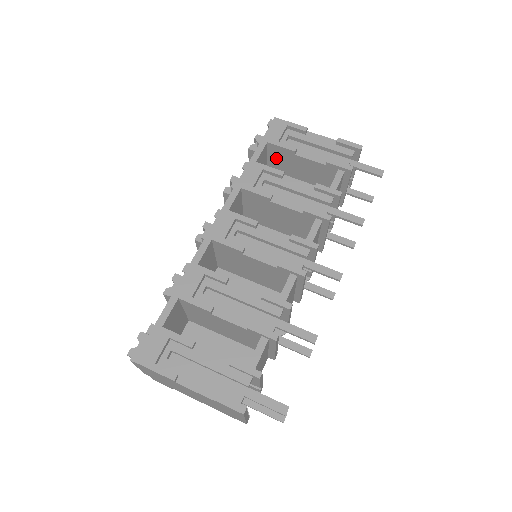
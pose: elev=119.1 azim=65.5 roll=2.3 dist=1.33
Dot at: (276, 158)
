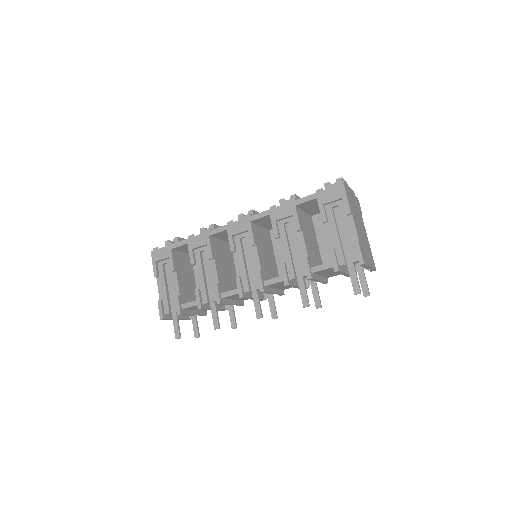
Dot at: occluded
